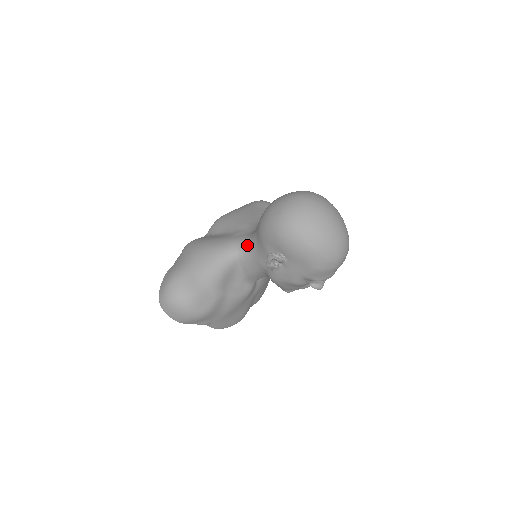
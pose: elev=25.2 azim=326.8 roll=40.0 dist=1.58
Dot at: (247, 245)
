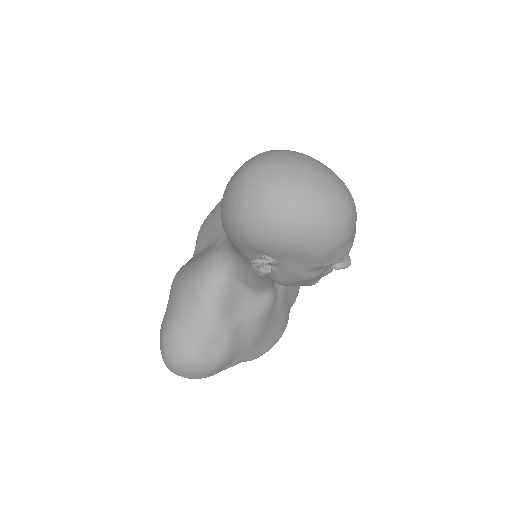
Dot at: (230, 255)
